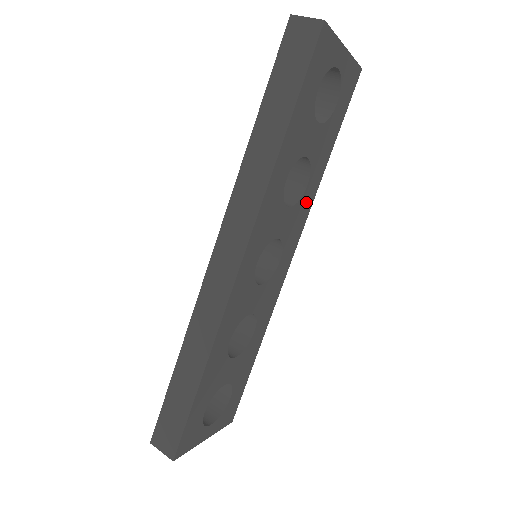
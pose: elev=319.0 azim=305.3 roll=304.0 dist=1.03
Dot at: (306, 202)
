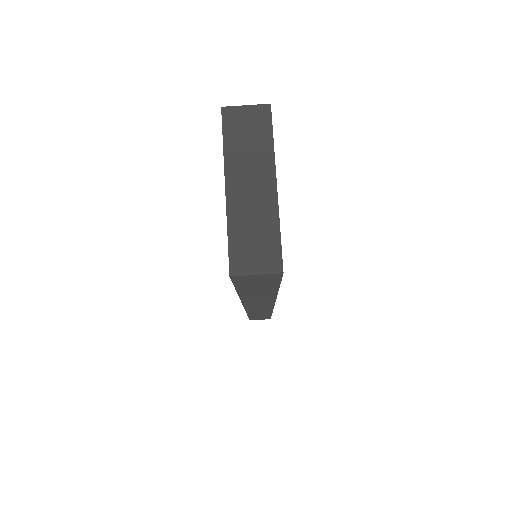
Dot at: occluded
